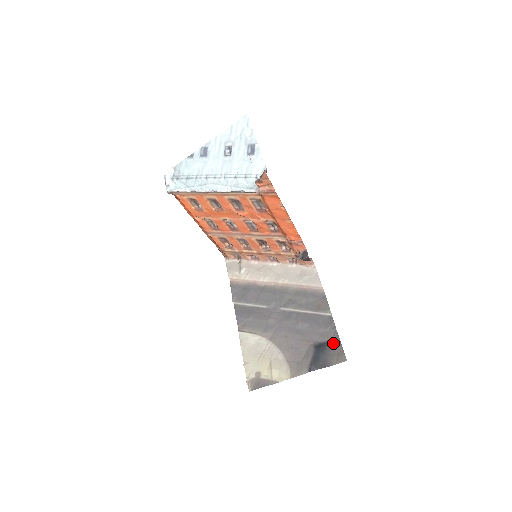
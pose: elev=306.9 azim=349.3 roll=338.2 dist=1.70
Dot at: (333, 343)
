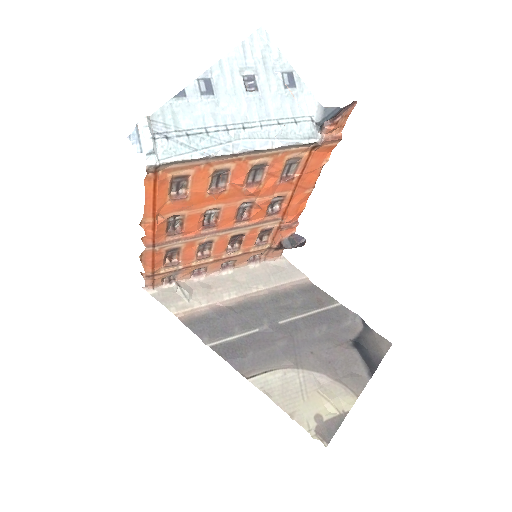
Dot at: (366, 333)
